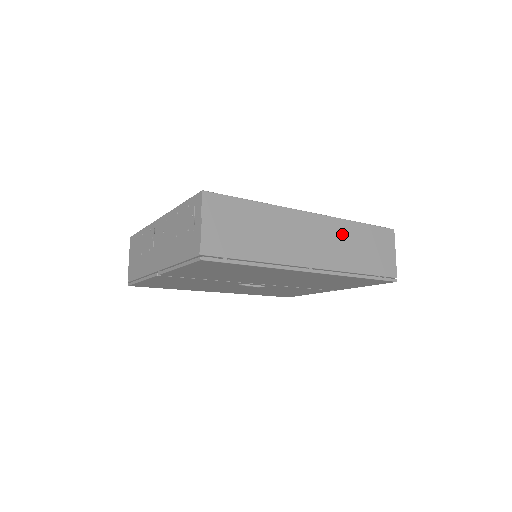
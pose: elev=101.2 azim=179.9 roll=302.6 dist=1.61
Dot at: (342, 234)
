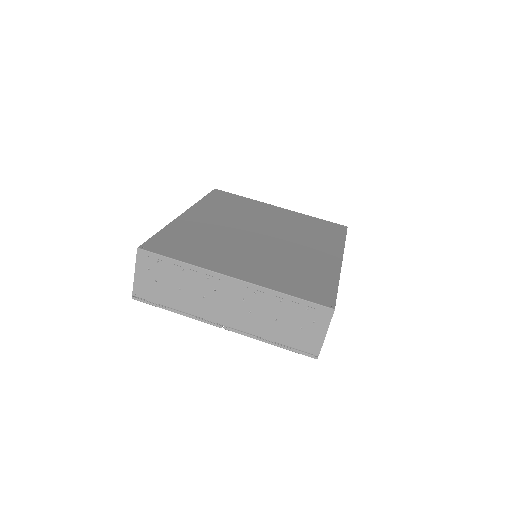
Dot at: occluded
